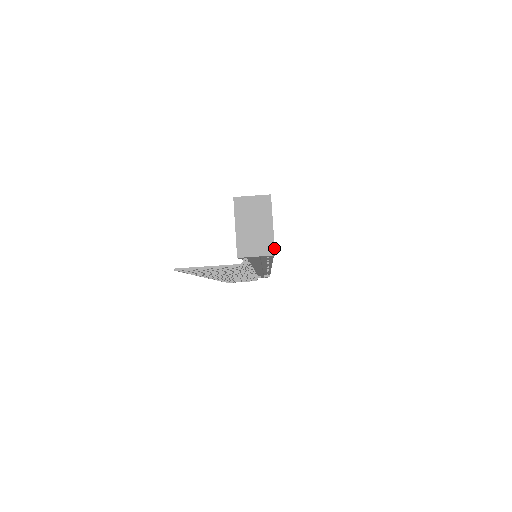
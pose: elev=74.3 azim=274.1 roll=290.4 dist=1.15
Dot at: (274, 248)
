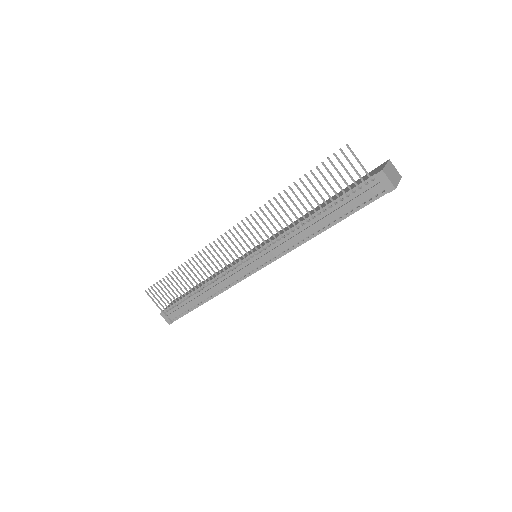
Dot at: (396, 187)
